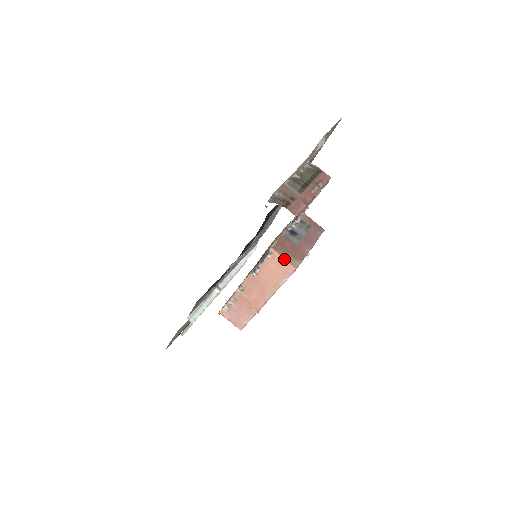
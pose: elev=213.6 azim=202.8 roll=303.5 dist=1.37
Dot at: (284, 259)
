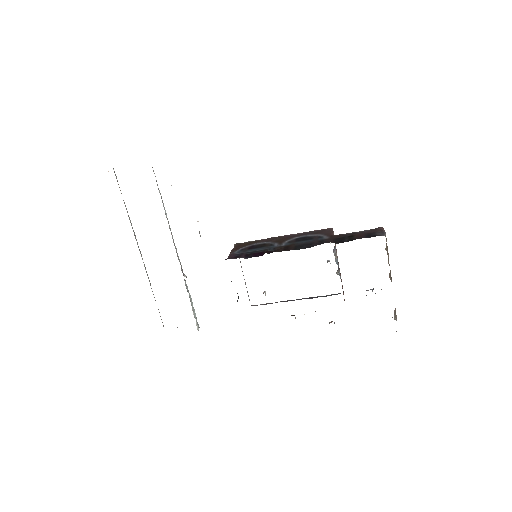
Dot at: occluded
